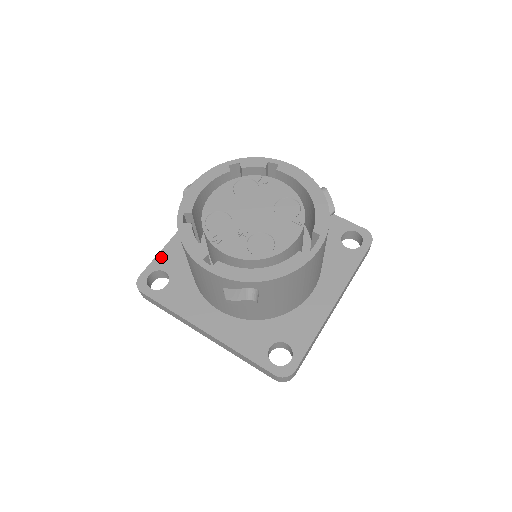
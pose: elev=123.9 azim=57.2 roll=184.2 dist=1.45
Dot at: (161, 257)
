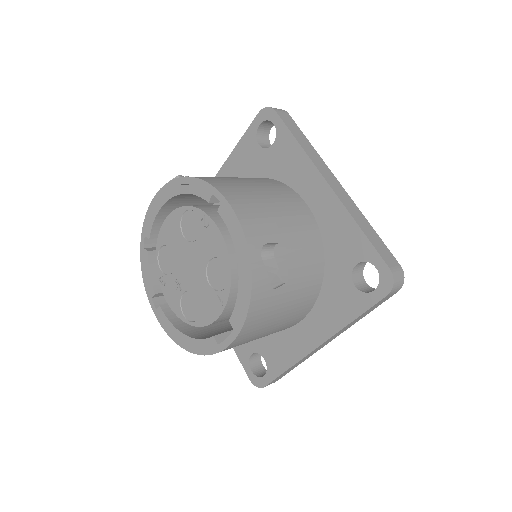
Dot at: occluded
